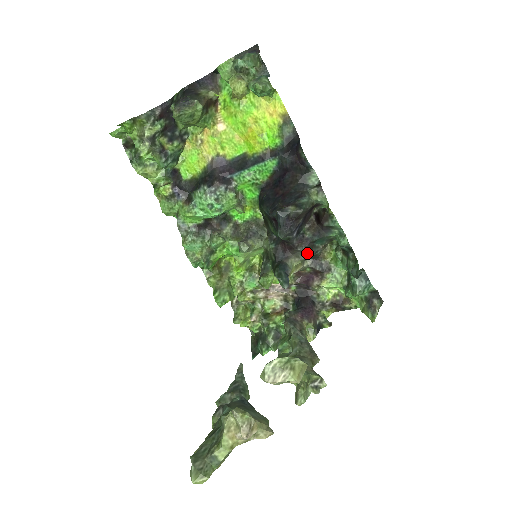
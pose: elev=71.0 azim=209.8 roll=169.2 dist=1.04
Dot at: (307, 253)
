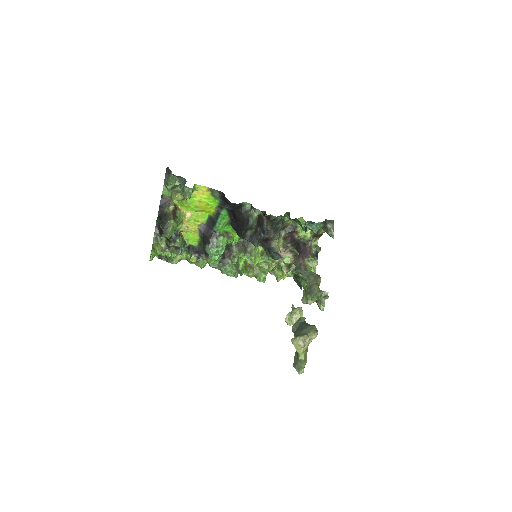
Dot at: (277, 234)
